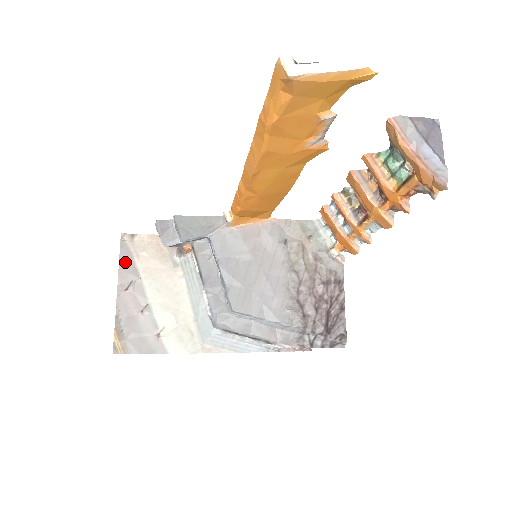
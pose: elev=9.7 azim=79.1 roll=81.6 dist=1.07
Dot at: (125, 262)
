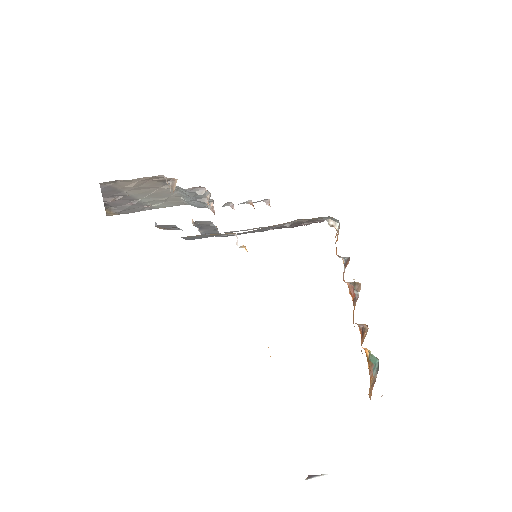
Dot at: (109, 192)
